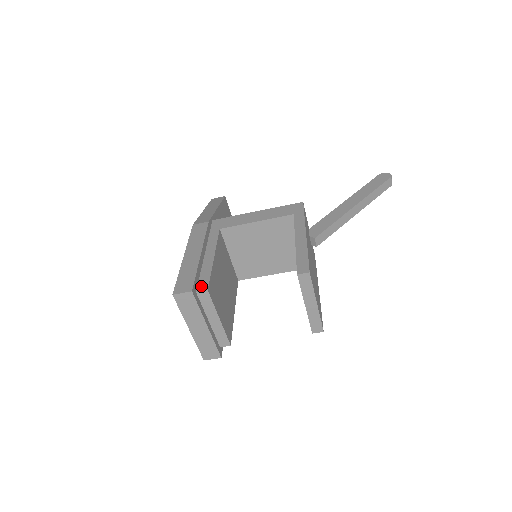
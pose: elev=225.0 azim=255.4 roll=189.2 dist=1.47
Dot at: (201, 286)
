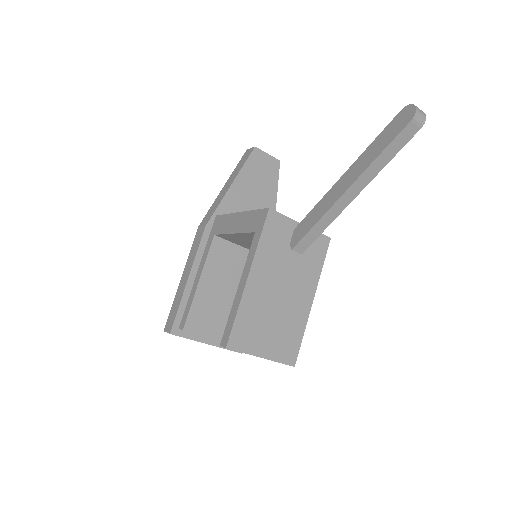
Dot at: (182, 322)
